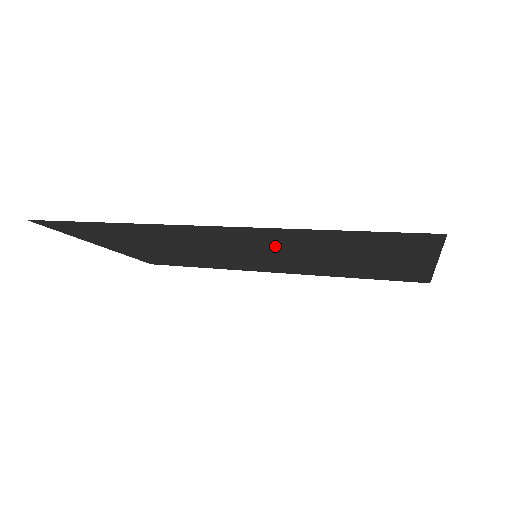
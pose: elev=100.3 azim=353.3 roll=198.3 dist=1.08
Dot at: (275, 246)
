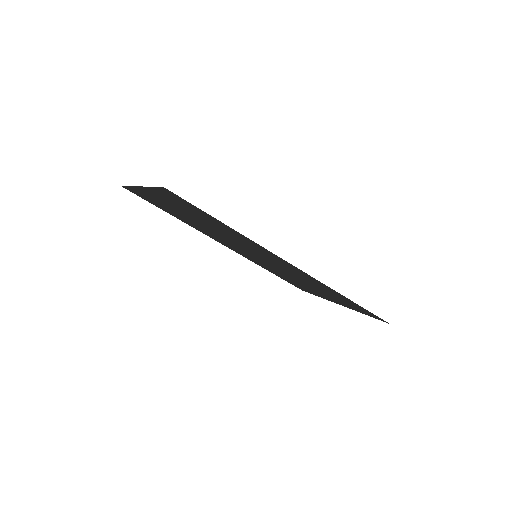
Dot at: (293, 273)
